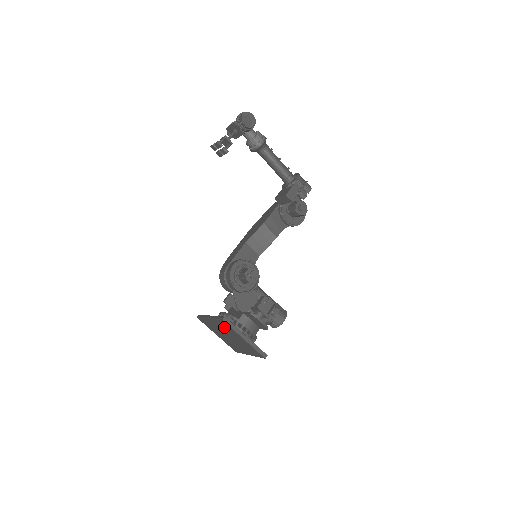
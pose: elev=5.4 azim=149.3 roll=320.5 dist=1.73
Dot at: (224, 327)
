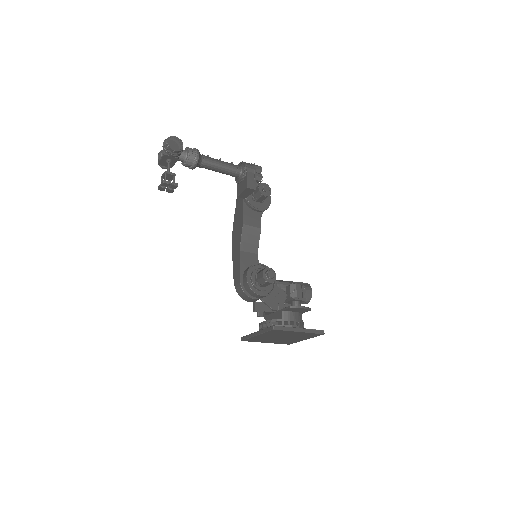
Dot at: (275, 334)
